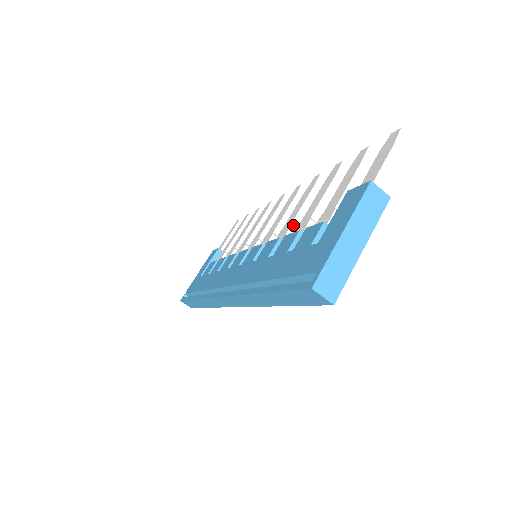
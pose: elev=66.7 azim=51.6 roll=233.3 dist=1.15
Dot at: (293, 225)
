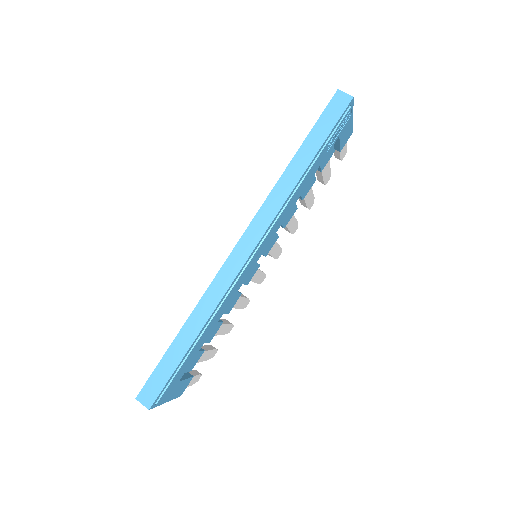
Dot at: occluded
